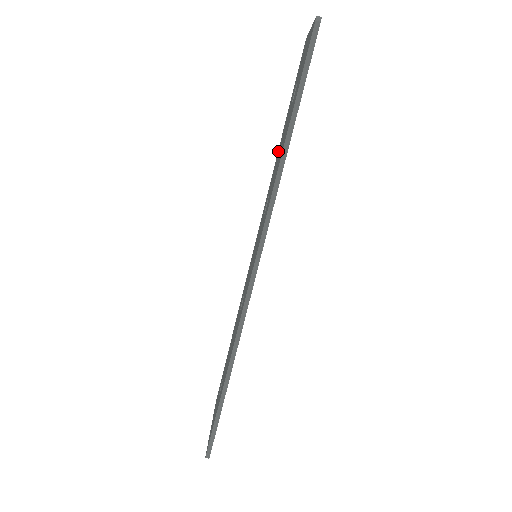
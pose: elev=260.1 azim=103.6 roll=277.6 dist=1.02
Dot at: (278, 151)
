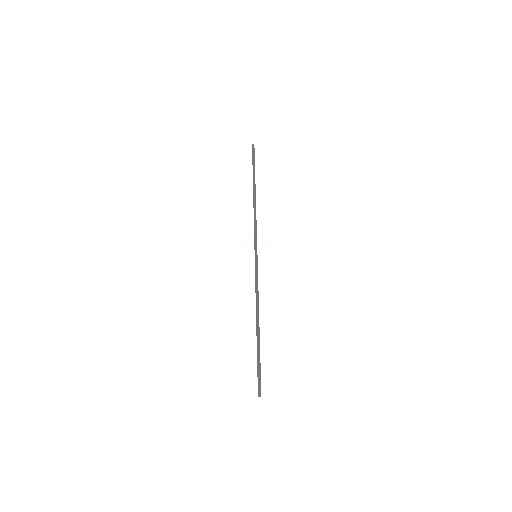
Dot at: occluded
